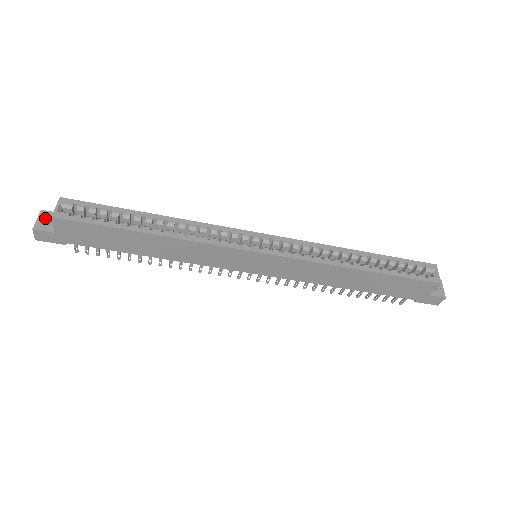
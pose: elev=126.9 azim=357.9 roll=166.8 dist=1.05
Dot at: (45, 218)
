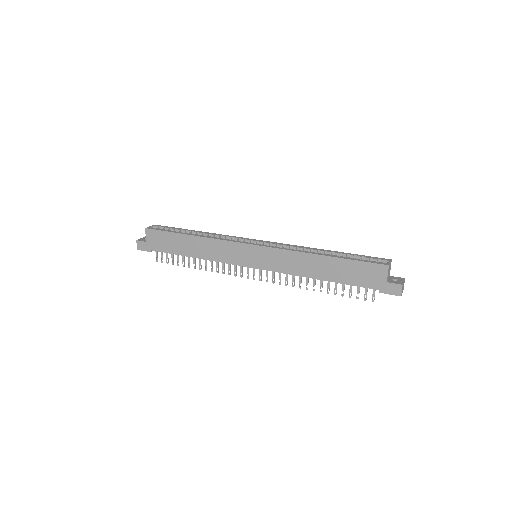
Dot at: (145, 238)
